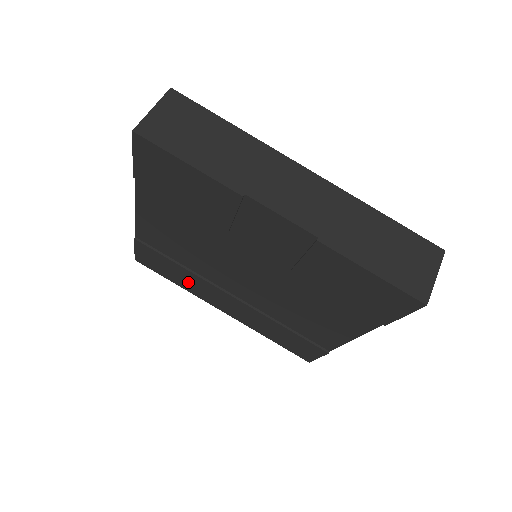
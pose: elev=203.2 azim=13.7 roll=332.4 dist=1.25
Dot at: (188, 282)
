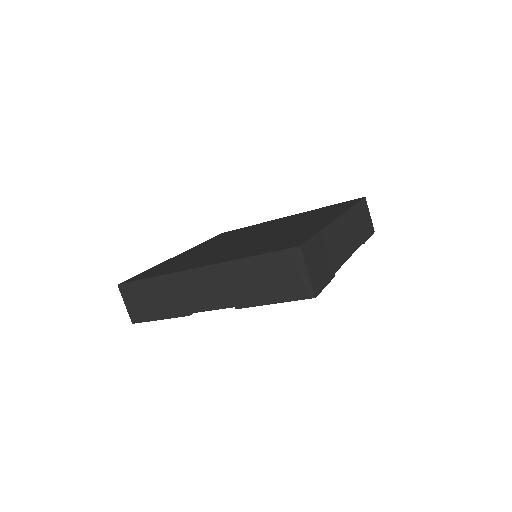
Dot at: occluded
